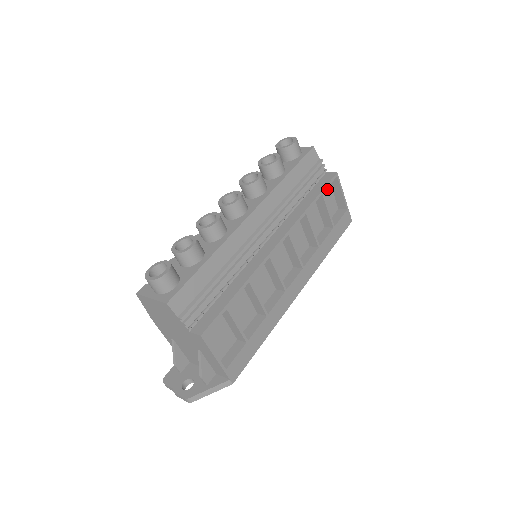
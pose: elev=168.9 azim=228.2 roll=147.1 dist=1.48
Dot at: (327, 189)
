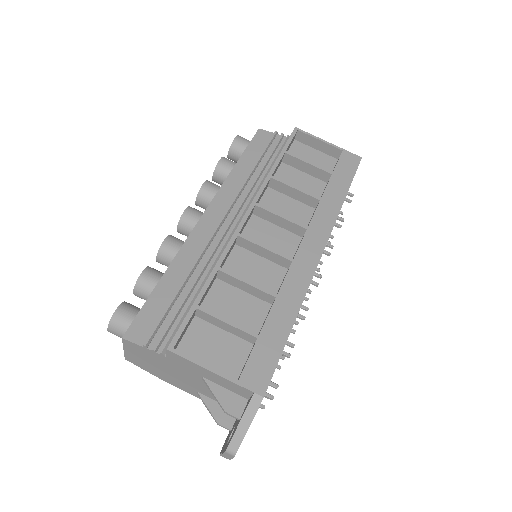
Dot at: (303, 150)
